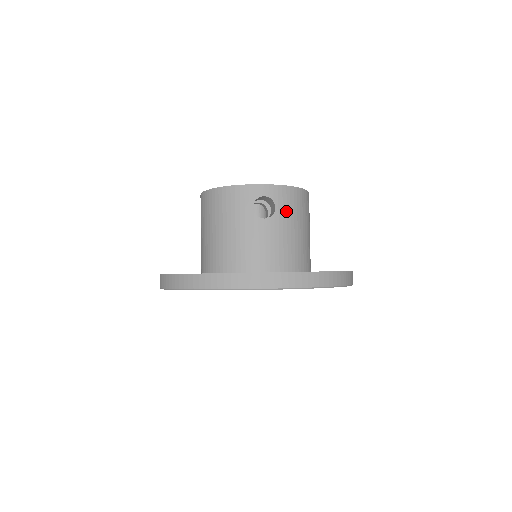
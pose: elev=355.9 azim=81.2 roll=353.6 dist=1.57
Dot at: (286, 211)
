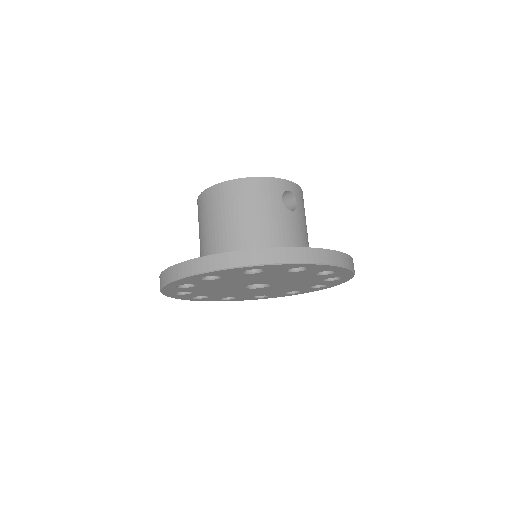
Dot at: (302, 208)
